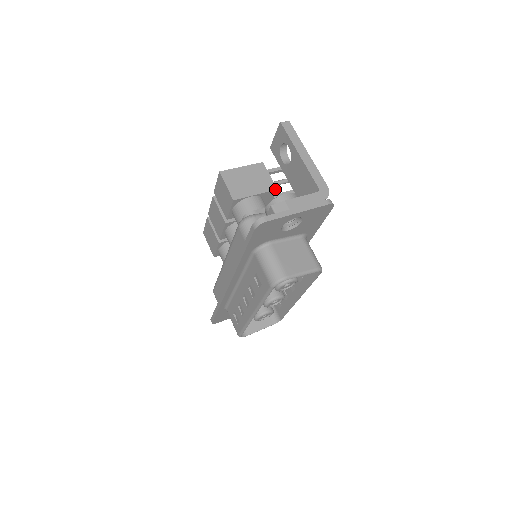
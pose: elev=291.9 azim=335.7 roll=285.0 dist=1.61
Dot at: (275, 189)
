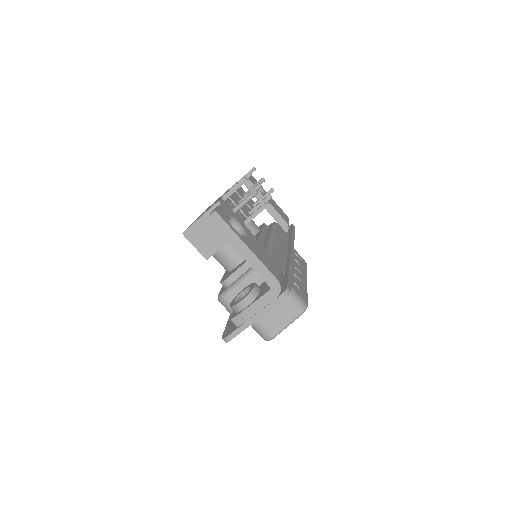
Dot at: occluded
